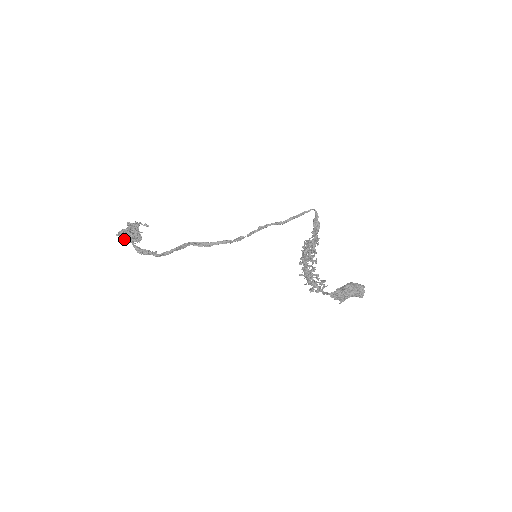
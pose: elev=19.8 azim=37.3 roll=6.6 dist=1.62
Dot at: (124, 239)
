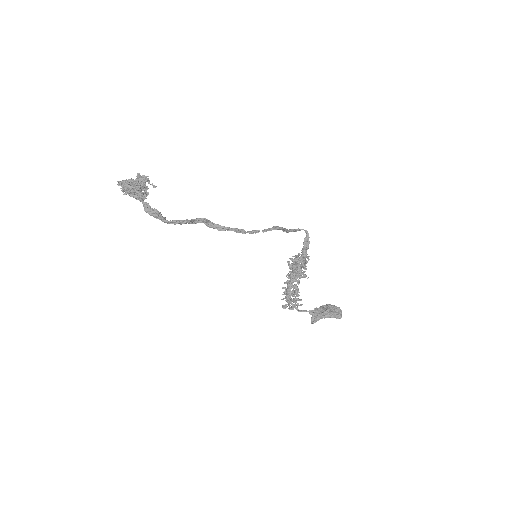
Dot at: (128, 190)
